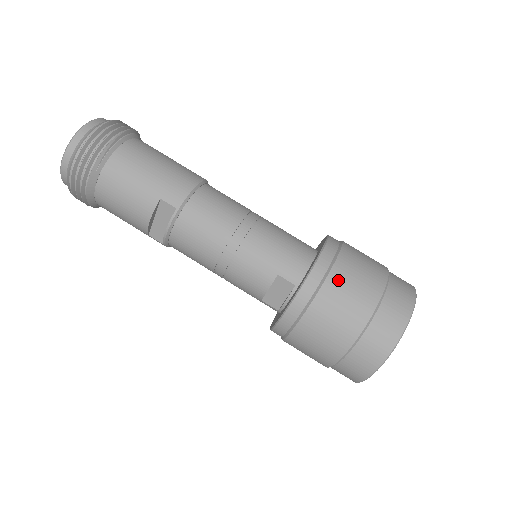
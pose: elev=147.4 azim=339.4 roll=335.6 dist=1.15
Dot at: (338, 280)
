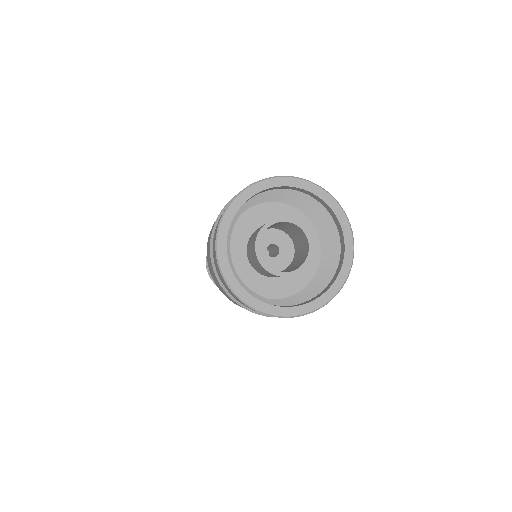
Dot at: occluded
